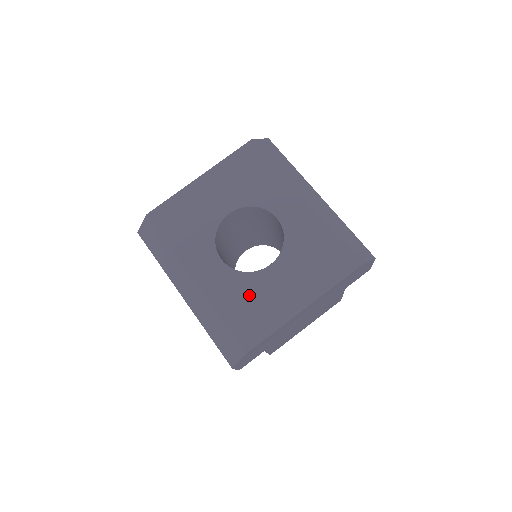
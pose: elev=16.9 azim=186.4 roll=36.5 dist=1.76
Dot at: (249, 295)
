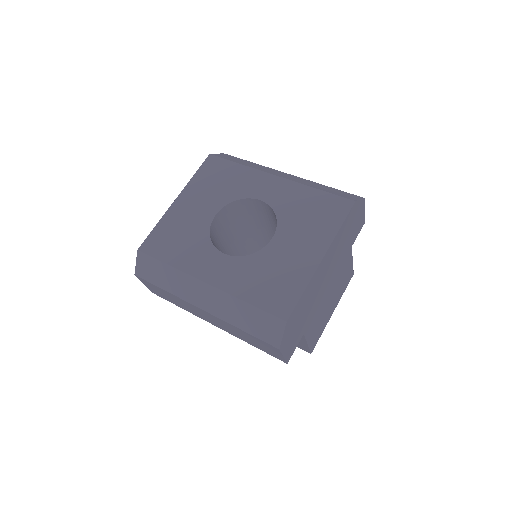
Dot at: (265, 271)
